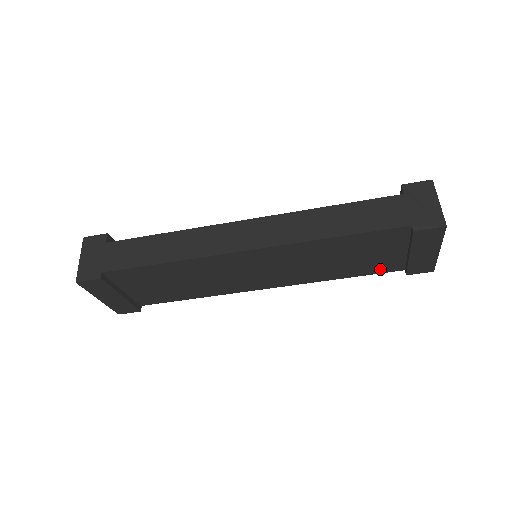
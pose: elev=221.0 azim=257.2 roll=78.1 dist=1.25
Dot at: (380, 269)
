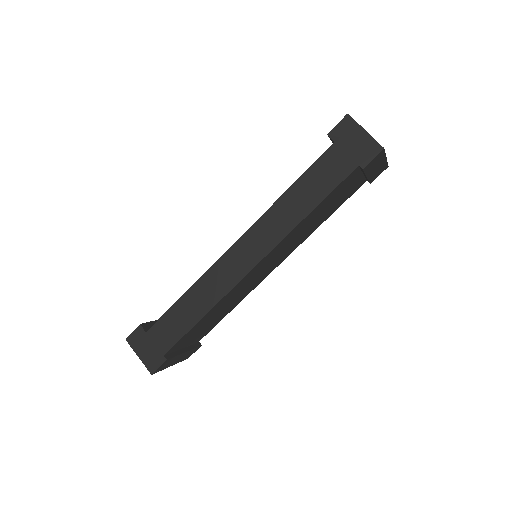
Dot at: (349, 195)
